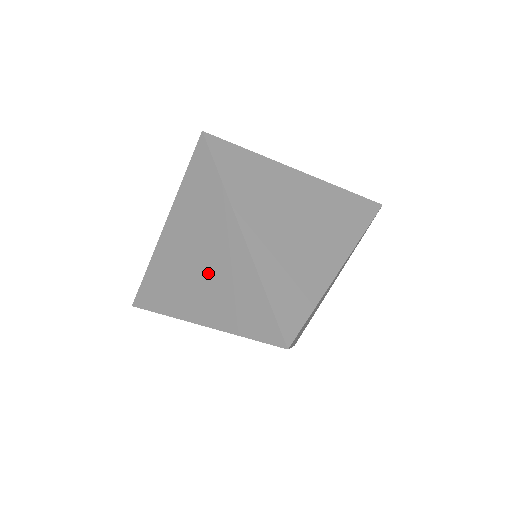
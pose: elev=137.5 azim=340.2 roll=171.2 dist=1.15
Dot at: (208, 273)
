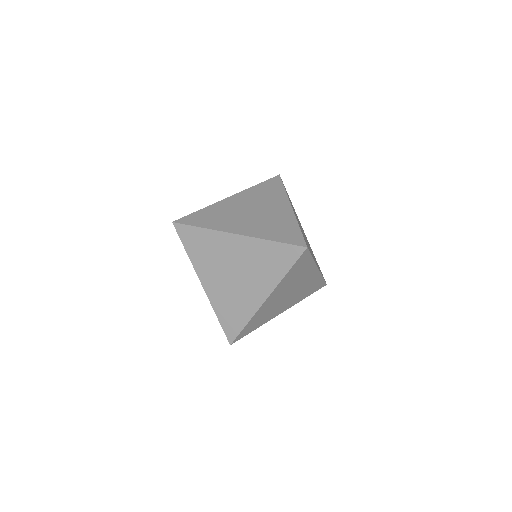
Dot at: (258, 216)
